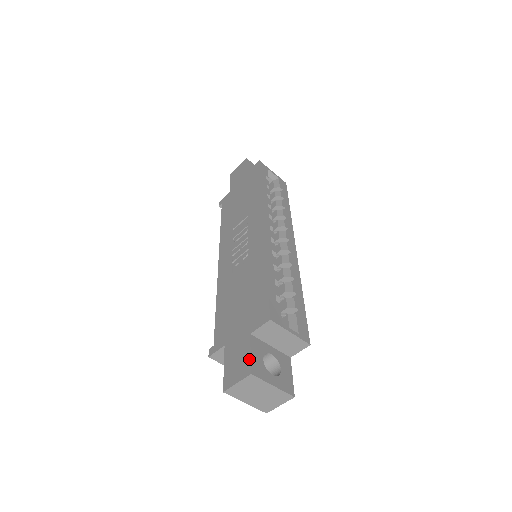
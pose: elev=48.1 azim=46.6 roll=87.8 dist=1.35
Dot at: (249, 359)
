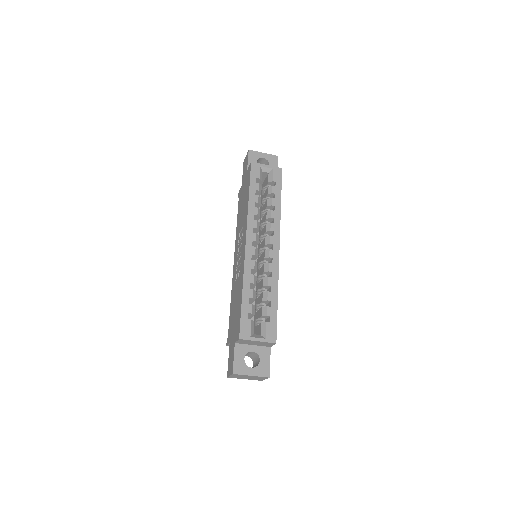
Dot at: (233, 363)
